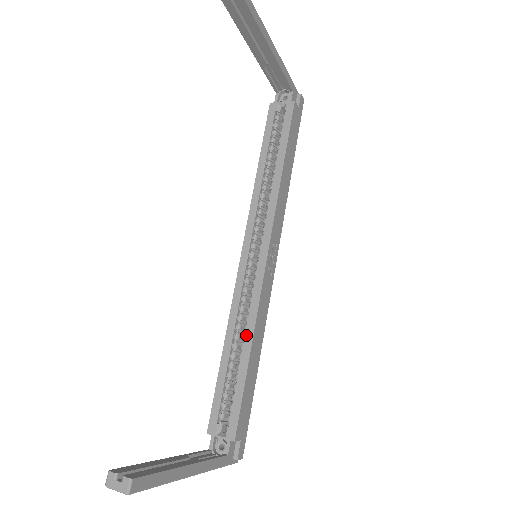
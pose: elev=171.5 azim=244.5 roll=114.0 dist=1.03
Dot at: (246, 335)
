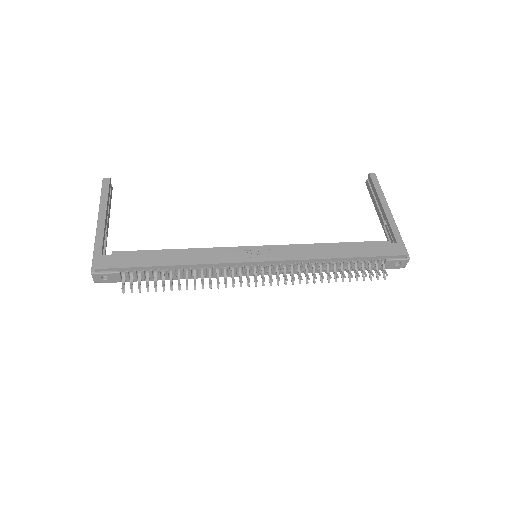
Dot at: occluded
